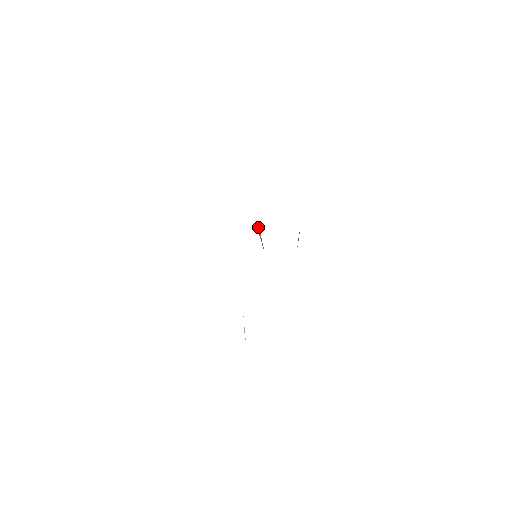
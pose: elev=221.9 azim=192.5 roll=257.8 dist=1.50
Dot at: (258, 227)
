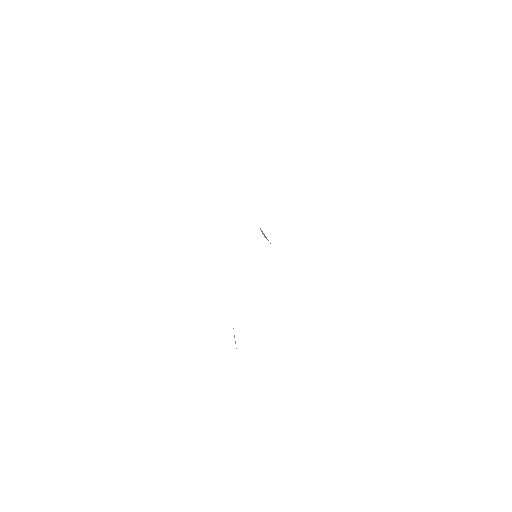
Dot at: (260, 229)
